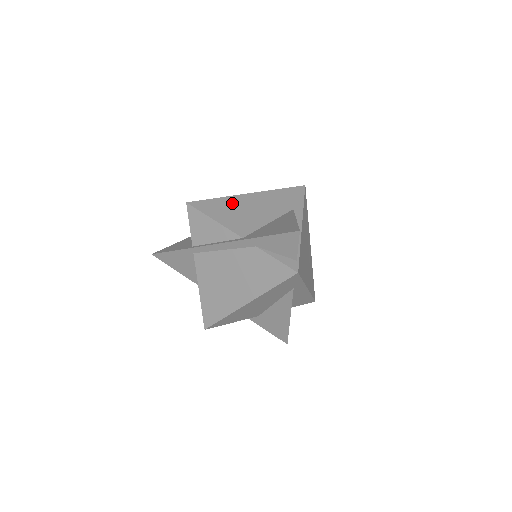
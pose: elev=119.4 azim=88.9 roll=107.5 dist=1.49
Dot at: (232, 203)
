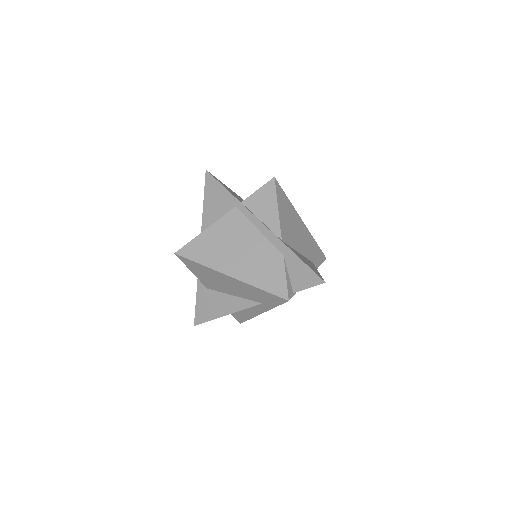
Dot at: (292, 213)
